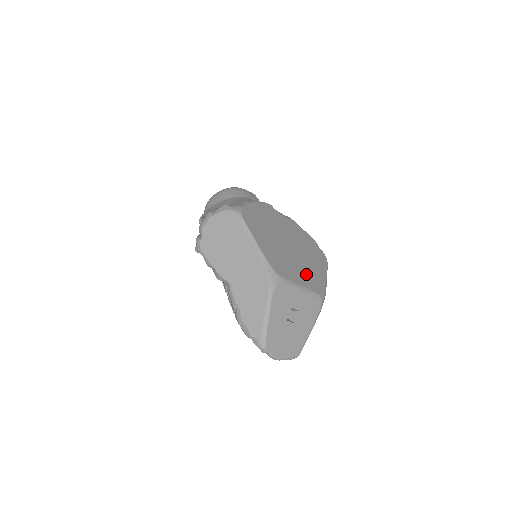
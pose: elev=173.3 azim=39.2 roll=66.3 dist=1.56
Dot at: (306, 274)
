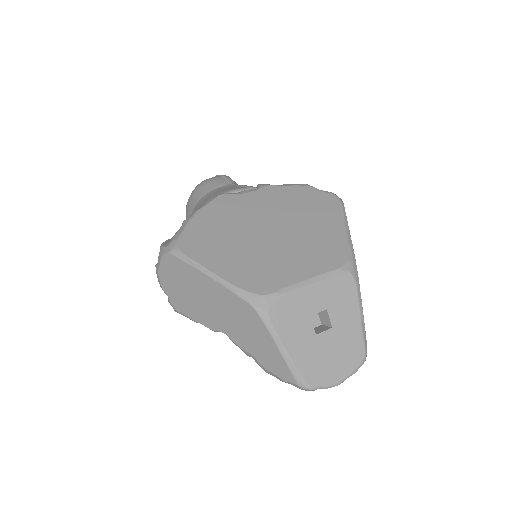
Dot at: (309, 253)
